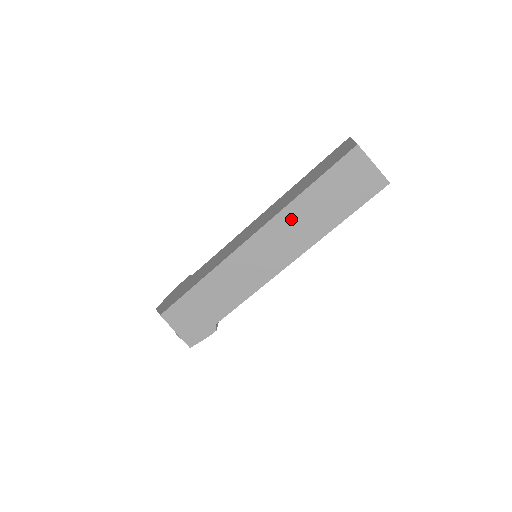
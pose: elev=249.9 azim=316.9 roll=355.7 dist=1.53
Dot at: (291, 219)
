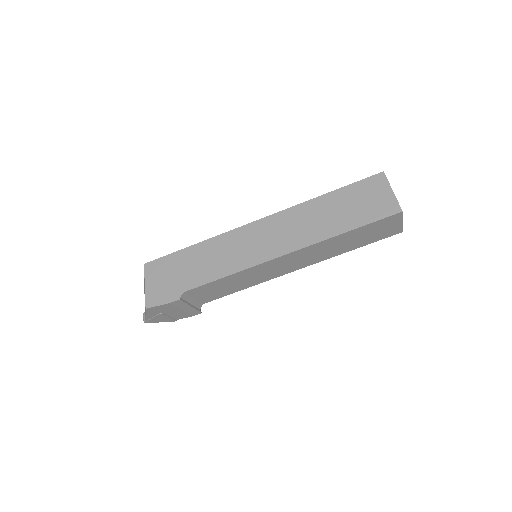
Dot at: (301, 215)
